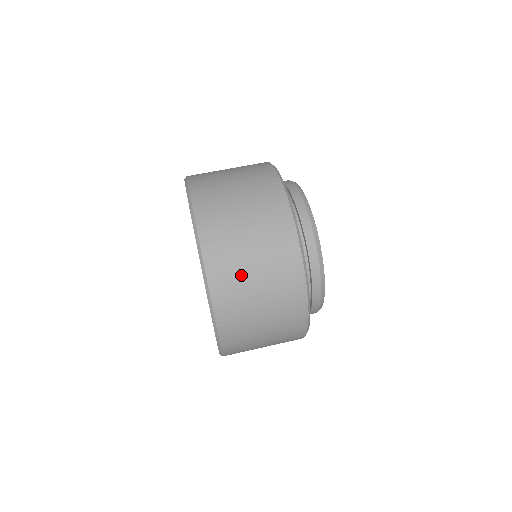
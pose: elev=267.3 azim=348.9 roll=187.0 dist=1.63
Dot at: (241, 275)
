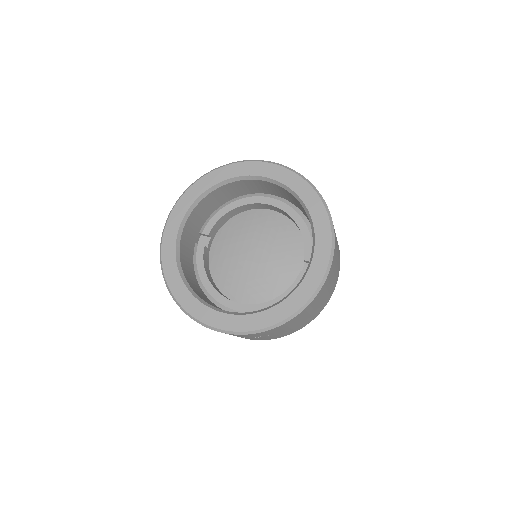
Dot at: occluded
